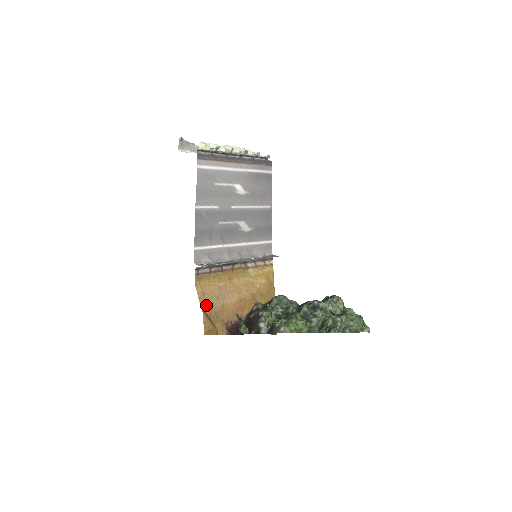
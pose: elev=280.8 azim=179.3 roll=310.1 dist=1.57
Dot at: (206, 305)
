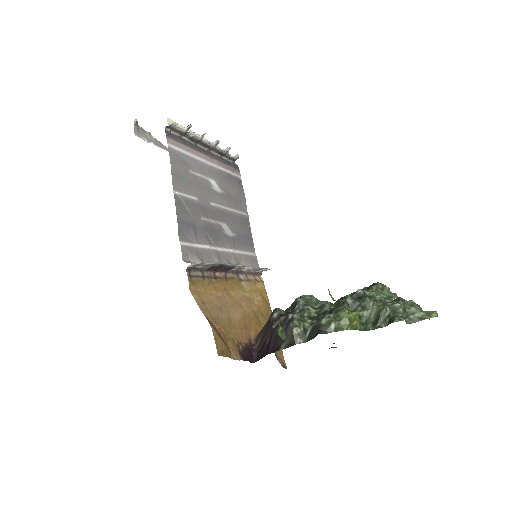
Dot at: (210, 316)
